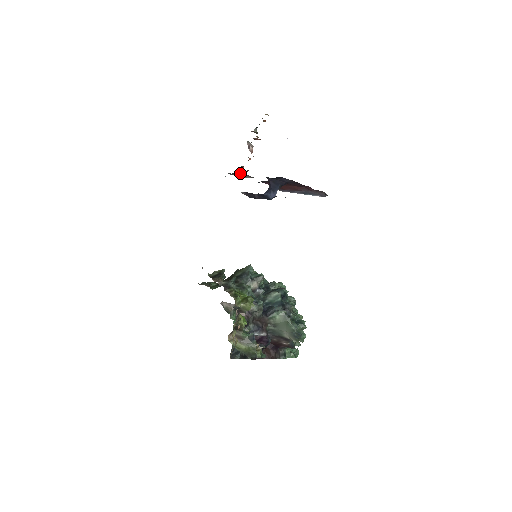
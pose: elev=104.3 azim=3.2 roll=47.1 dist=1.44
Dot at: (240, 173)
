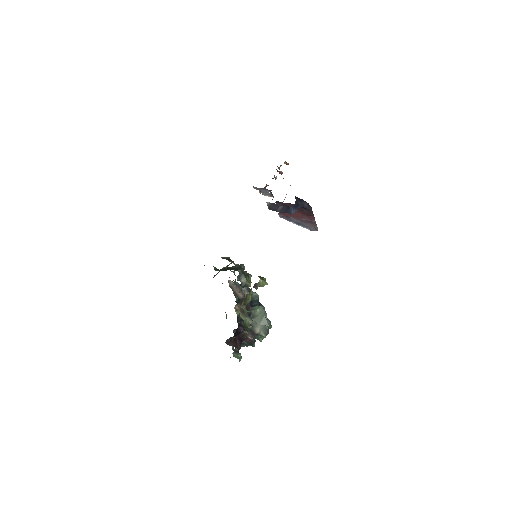
Dot at: (267, 189)
